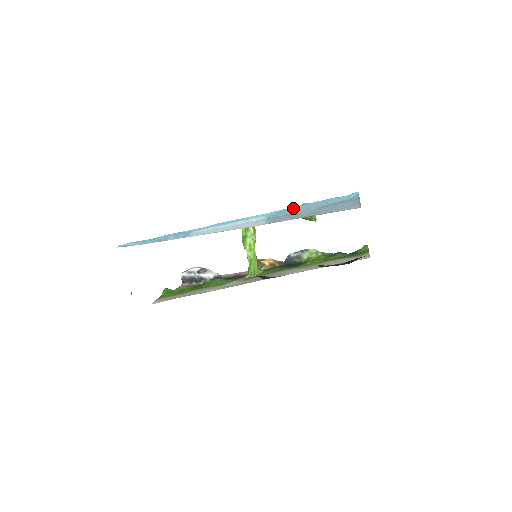
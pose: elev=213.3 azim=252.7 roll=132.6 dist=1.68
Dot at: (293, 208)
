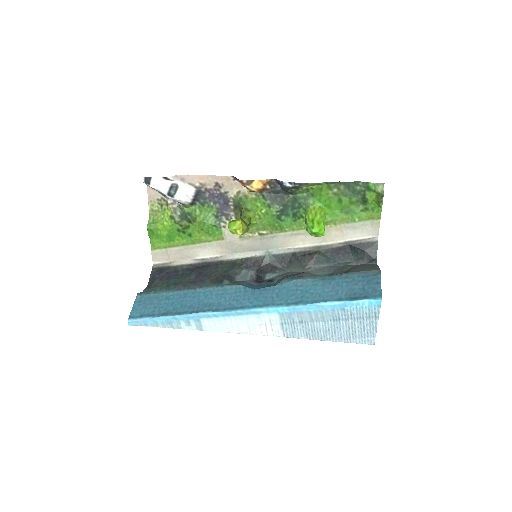
Dot at: (307, 309)
